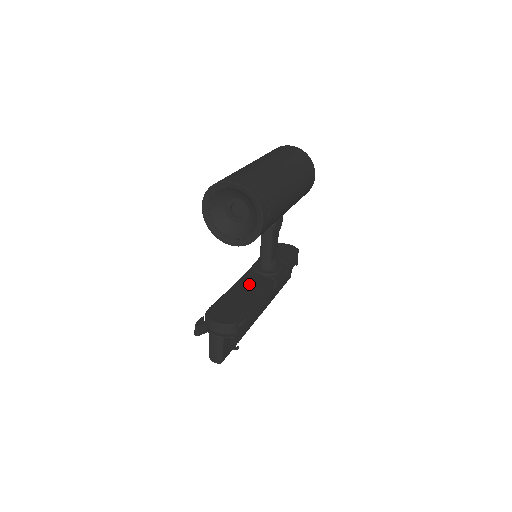
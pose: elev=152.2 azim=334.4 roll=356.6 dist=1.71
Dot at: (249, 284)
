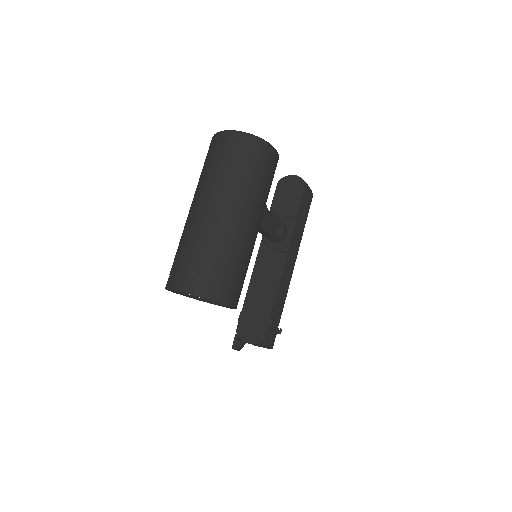
Dot at: (265, 272)
